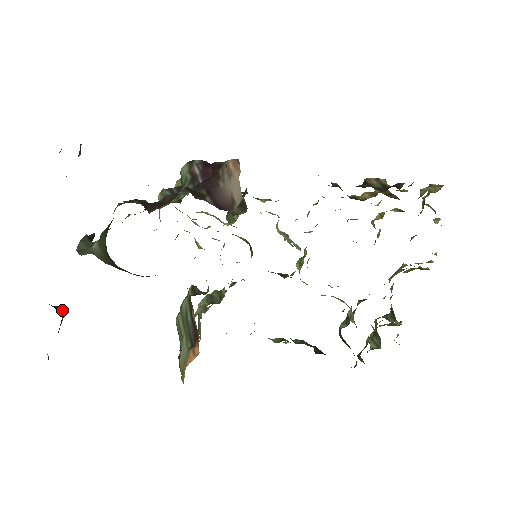
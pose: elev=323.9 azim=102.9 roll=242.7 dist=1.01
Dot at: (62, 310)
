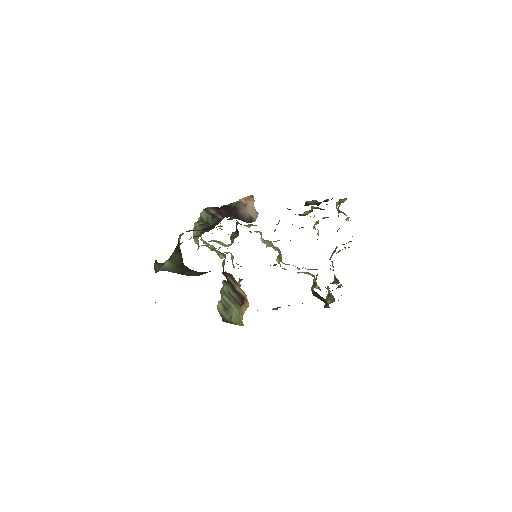
Dot at: occluded
